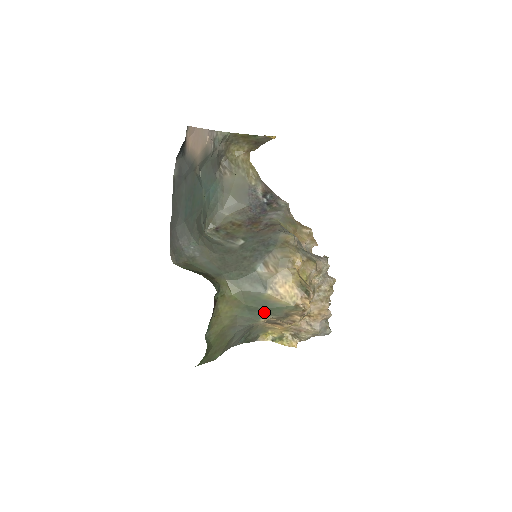
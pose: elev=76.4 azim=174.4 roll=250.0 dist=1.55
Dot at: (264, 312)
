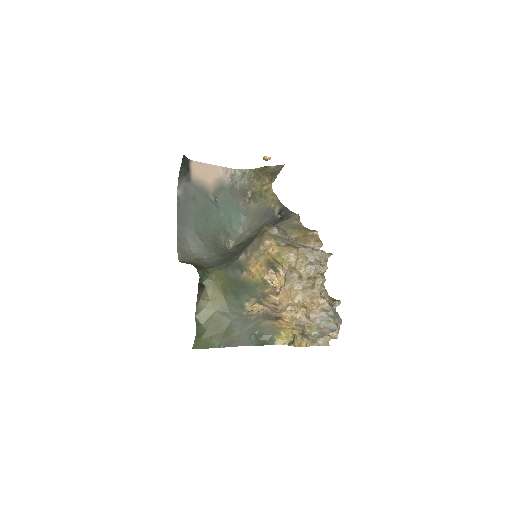
Dot at: (244, 294)
